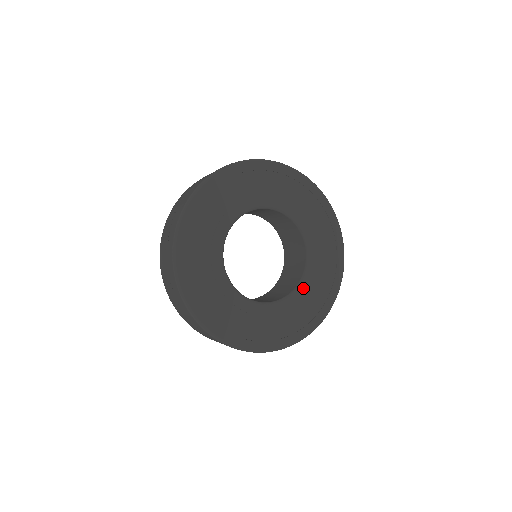
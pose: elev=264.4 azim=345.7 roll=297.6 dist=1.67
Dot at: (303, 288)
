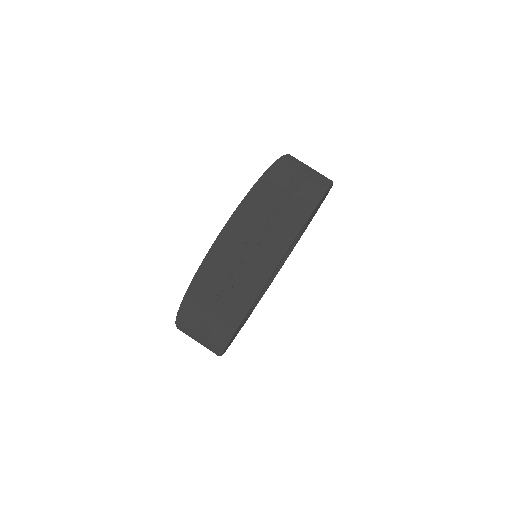
Dot at: occluded
